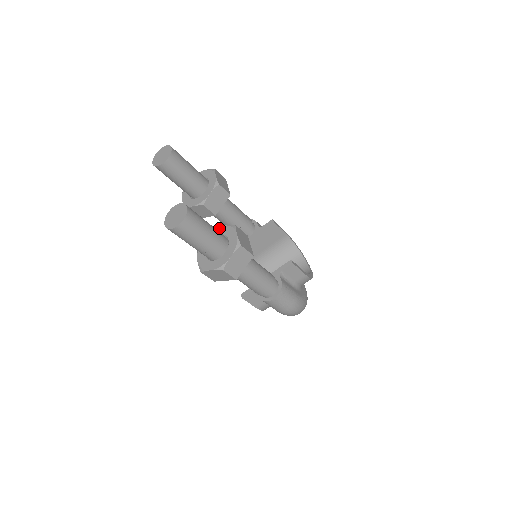
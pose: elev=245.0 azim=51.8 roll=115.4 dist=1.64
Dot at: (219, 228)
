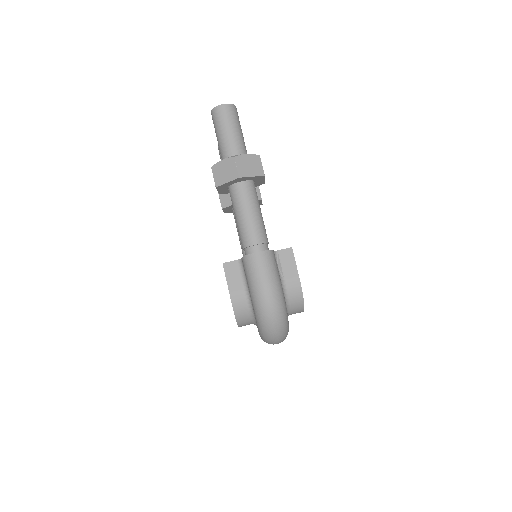
Dot at: occluded
